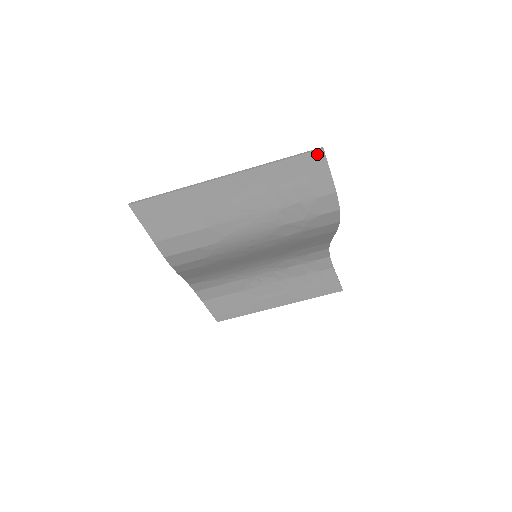
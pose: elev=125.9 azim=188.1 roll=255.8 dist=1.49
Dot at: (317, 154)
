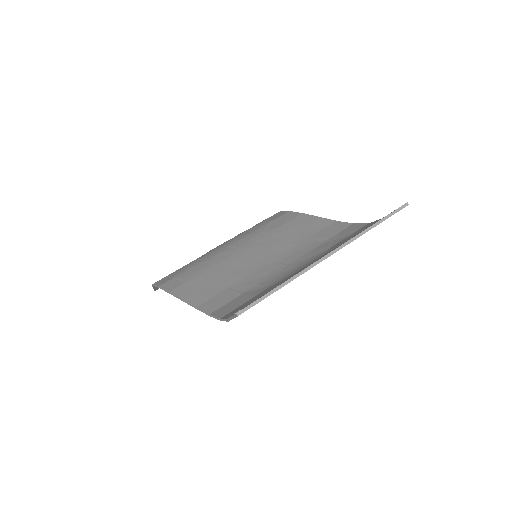
Dot at: (401, 209)
